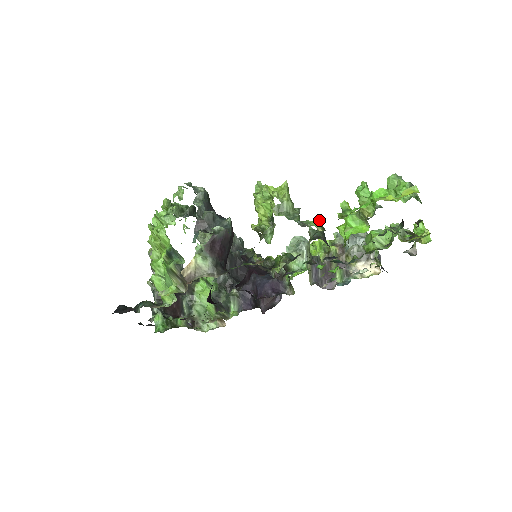
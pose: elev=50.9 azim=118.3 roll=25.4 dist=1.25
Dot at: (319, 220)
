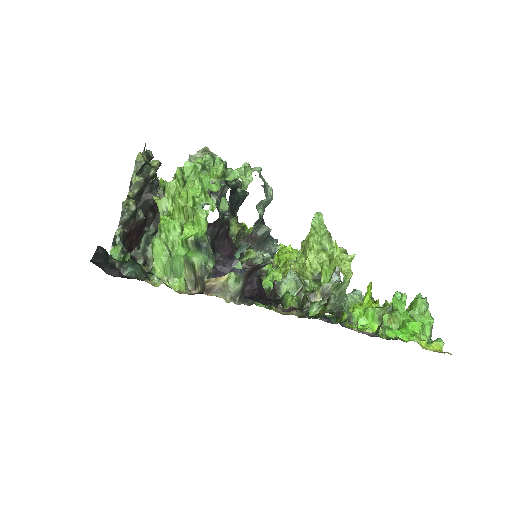
Dot at: occluded
